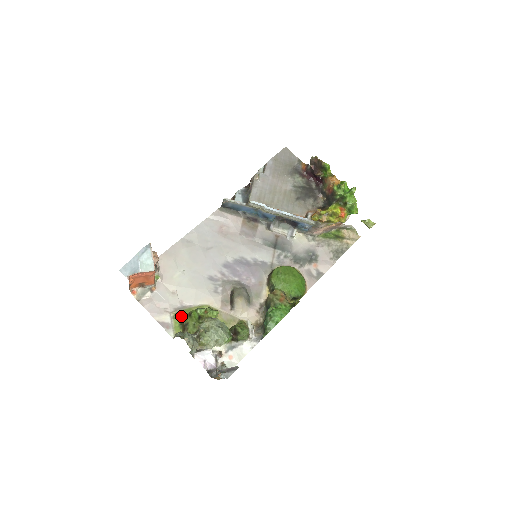
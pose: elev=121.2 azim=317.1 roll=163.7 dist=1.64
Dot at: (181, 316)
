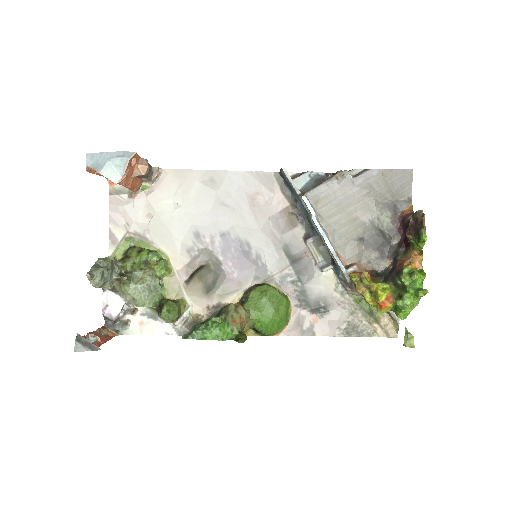
Dot at: (133, 244)
